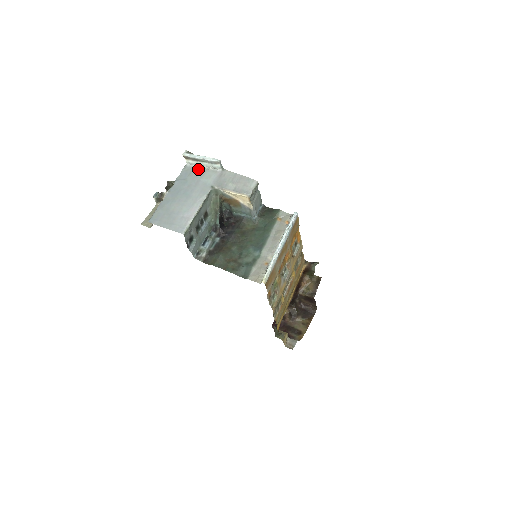
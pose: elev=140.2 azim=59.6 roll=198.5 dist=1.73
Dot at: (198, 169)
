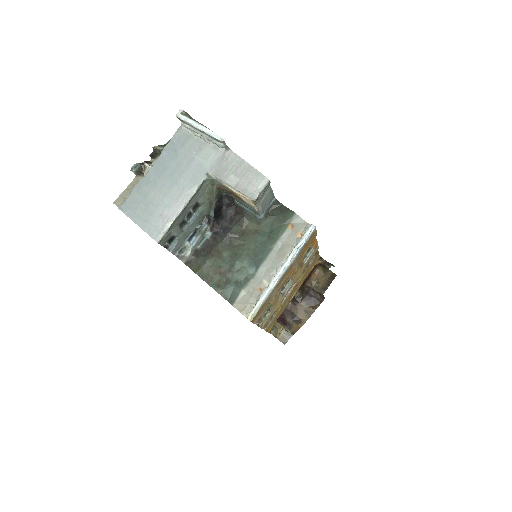
Dot at: (195, 139)
